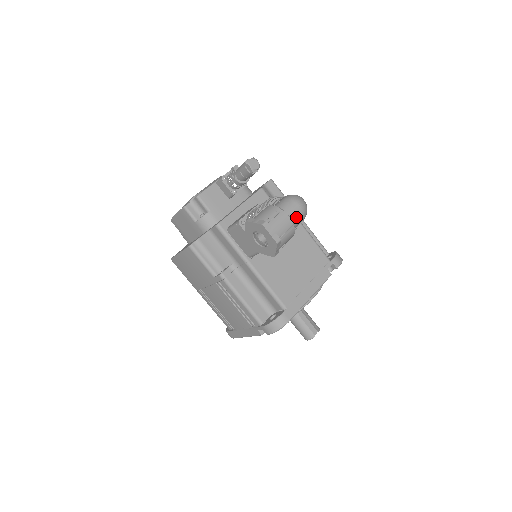
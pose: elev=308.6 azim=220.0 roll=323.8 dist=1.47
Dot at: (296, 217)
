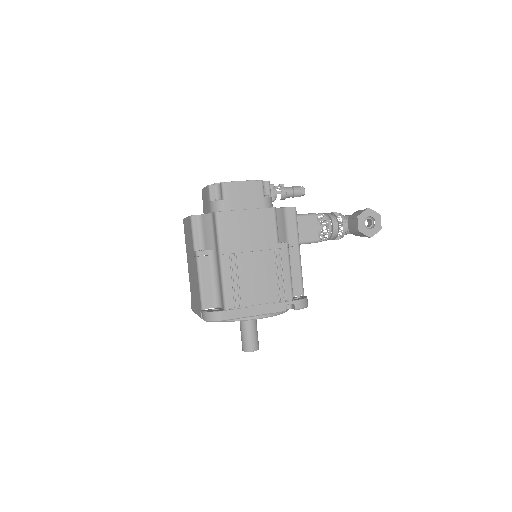
Dot at: occluded
